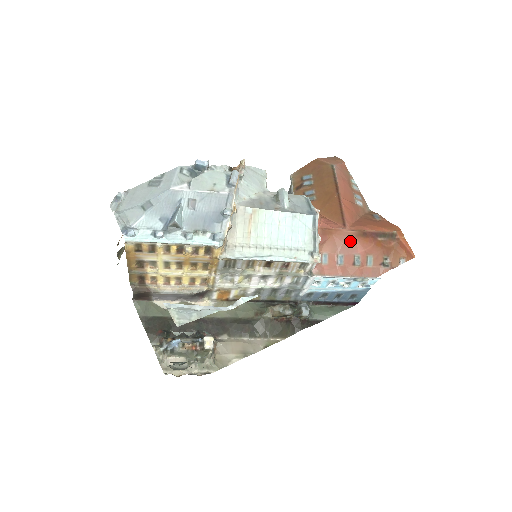
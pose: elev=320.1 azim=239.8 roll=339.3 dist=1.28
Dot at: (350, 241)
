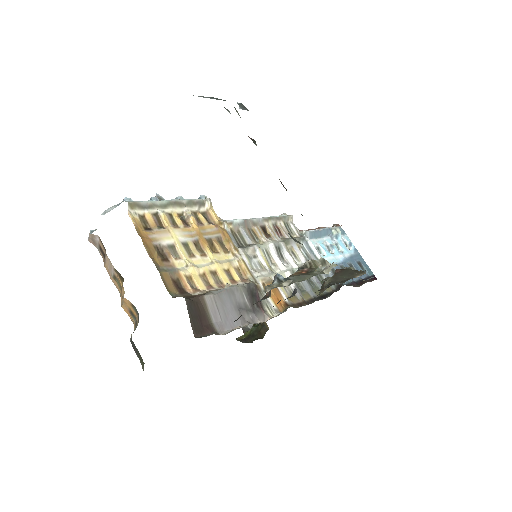
Dot at: occluded
